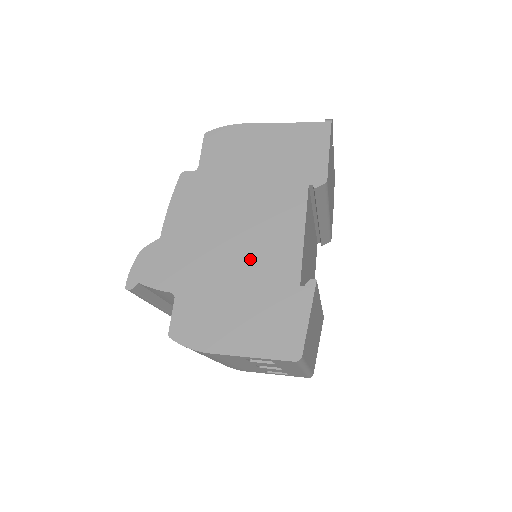
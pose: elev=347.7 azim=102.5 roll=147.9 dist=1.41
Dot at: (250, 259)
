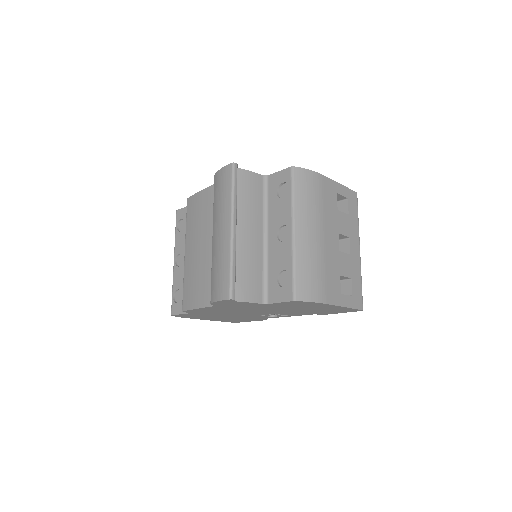
Dot at: occluded
